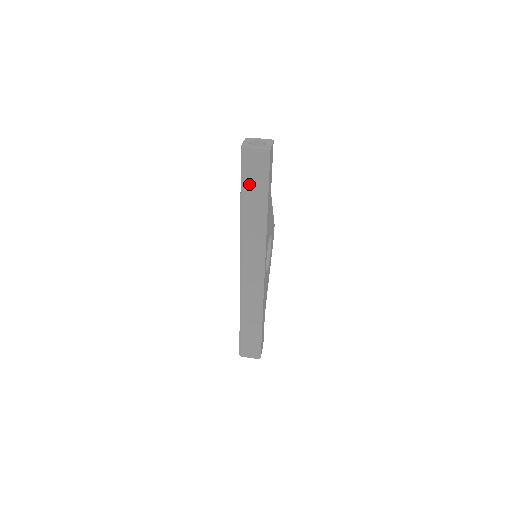
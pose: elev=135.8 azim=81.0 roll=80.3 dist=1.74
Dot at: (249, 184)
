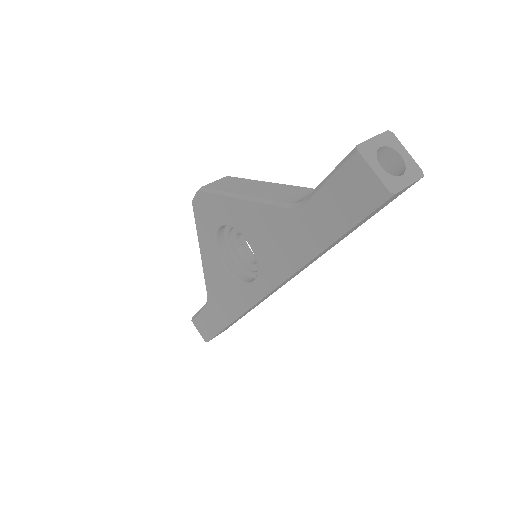
Dot at: occluded
